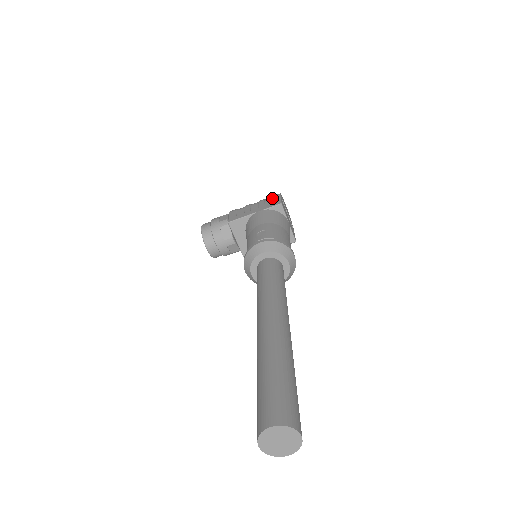
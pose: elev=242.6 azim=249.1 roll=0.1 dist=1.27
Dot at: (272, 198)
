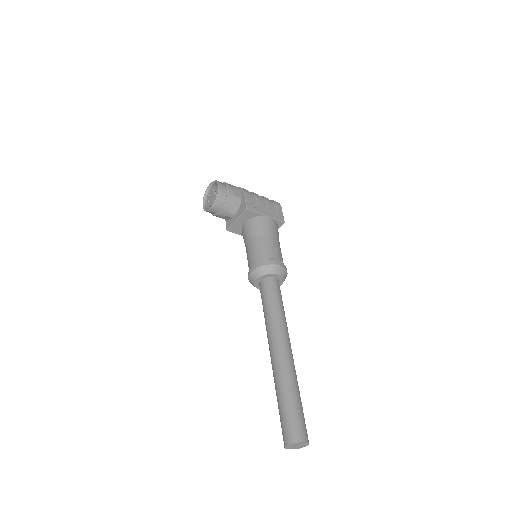
Dot at: (276, 206)
